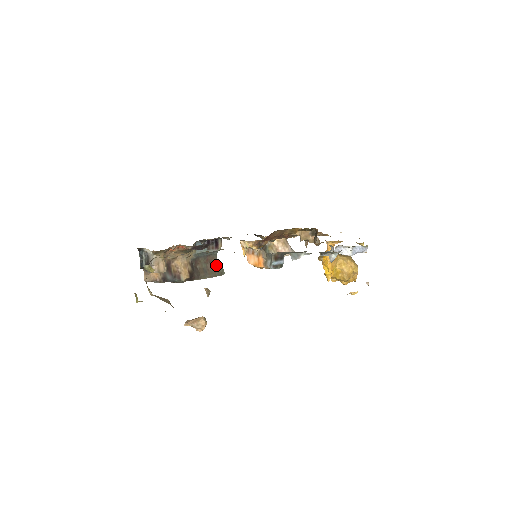
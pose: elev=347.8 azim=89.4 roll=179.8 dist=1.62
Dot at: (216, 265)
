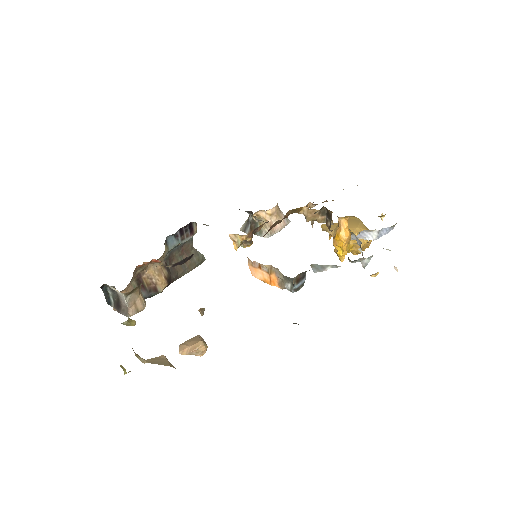
Dot at: (194, 252)
